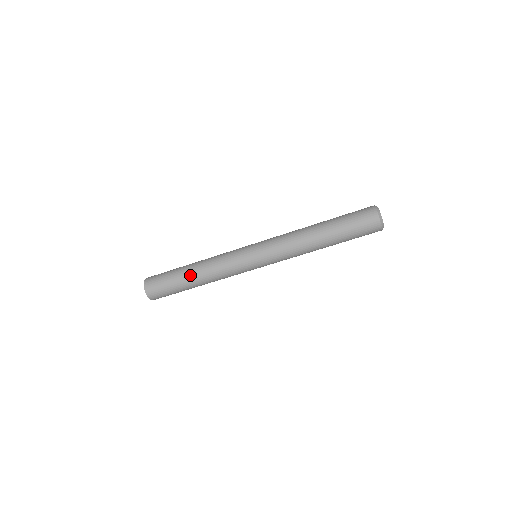
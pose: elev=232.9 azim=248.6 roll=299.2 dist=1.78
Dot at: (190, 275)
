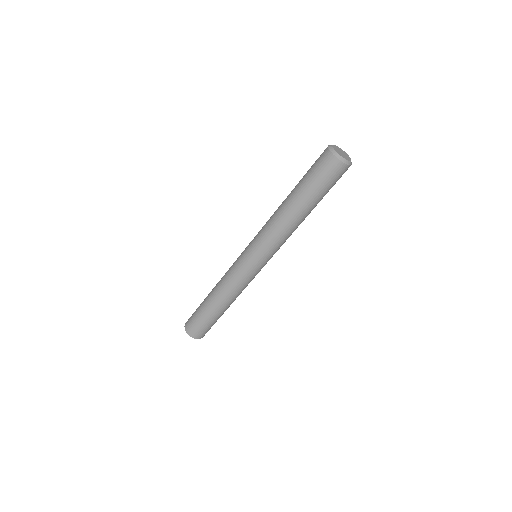
Dot at: (217, 307)
